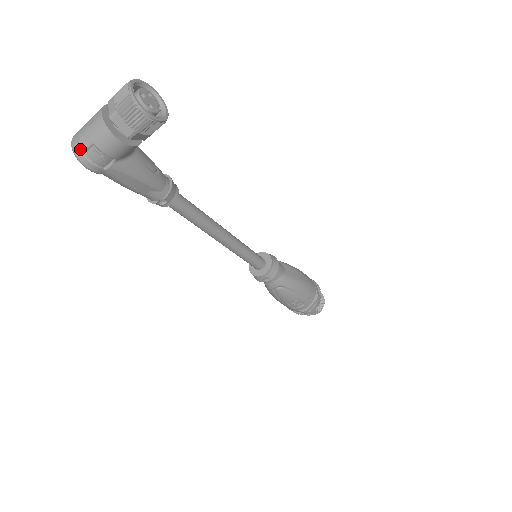
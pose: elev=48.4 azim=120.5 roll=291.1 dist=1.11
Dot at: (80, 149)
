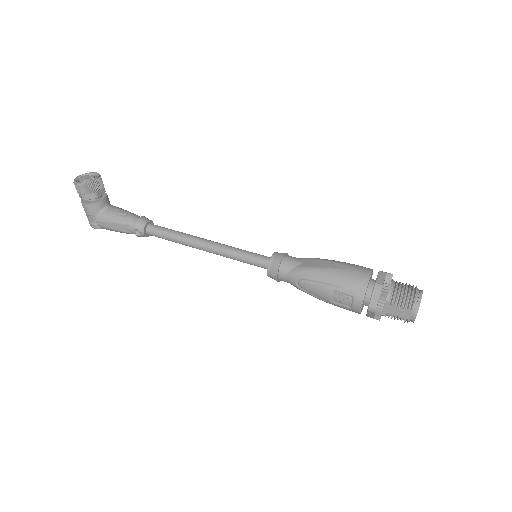
Dot at: (88, 220)
